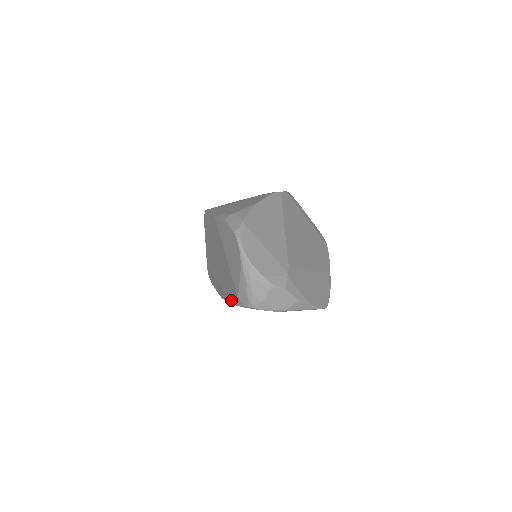
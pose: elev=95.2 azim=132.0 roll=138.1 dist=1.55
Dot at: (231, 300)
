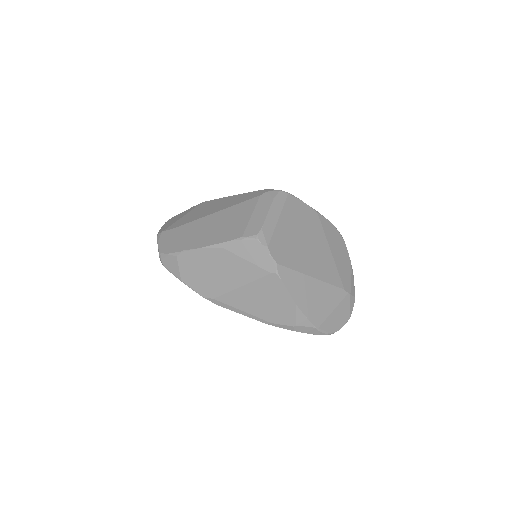
Dot at: occluded
